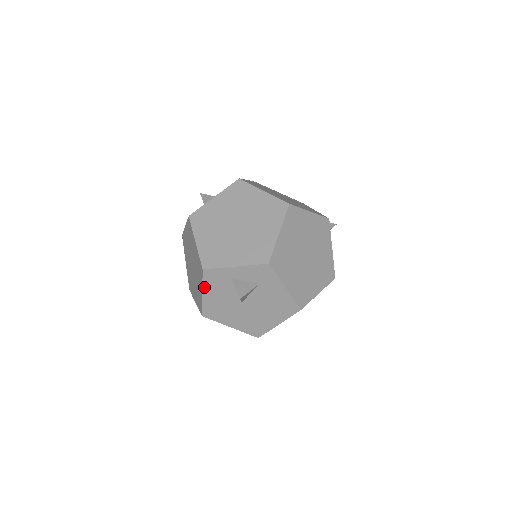
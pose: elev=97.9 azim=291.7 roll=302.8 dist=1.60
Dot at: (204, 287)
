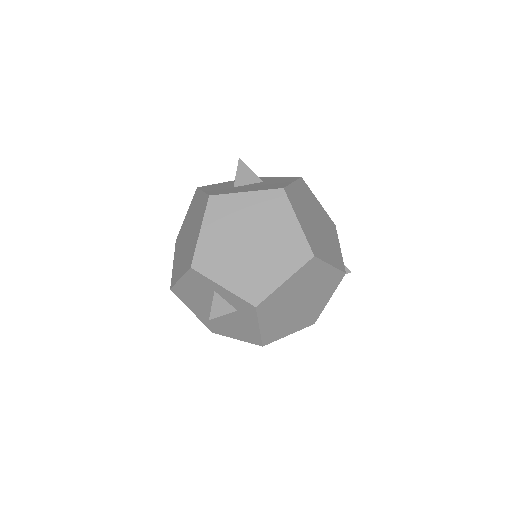
Dot at: (184, 277)
